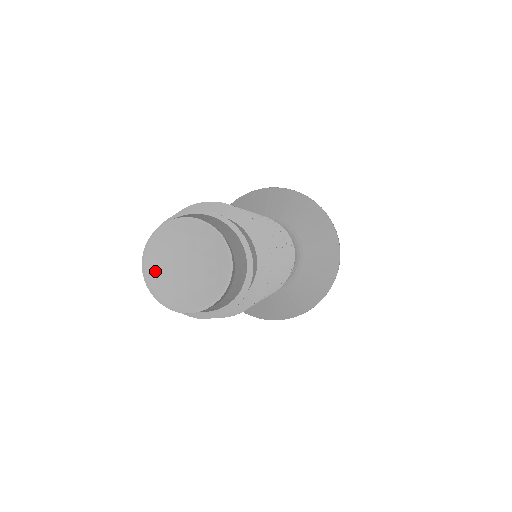
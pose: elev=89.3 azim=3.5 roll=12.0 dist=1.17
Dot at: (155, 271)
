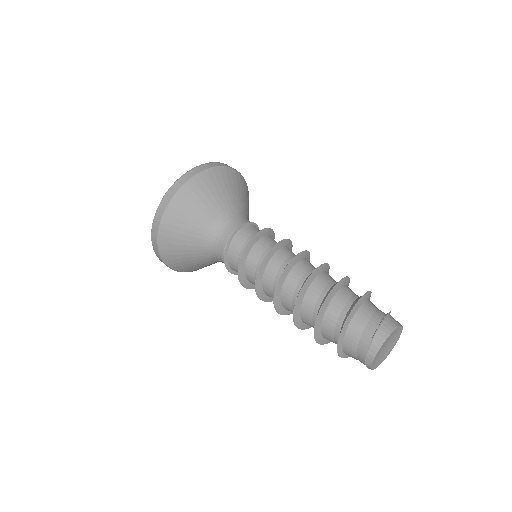
Dot at: (376, 358)
